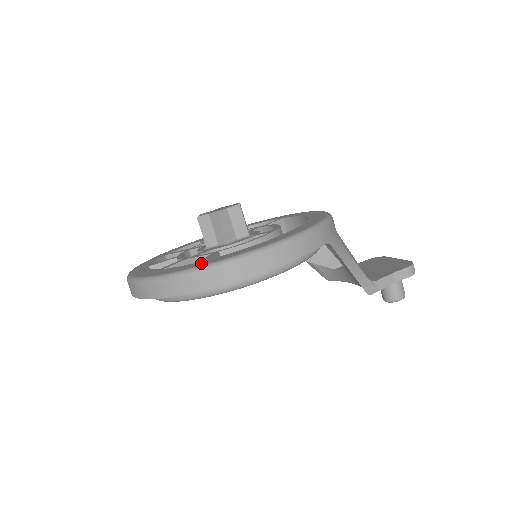
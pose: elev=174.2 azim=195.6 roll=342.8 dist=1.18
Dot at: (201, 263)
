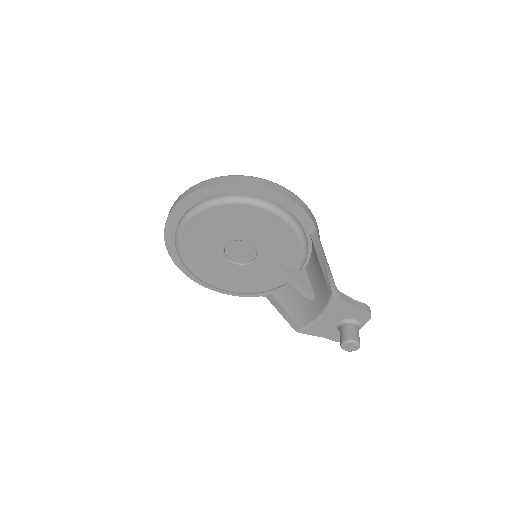
Dot at: occluded
